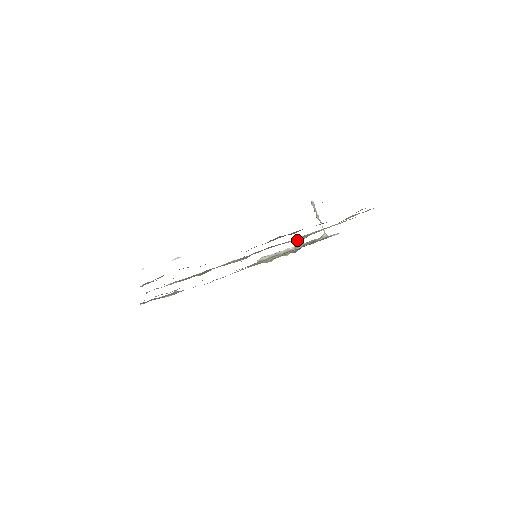
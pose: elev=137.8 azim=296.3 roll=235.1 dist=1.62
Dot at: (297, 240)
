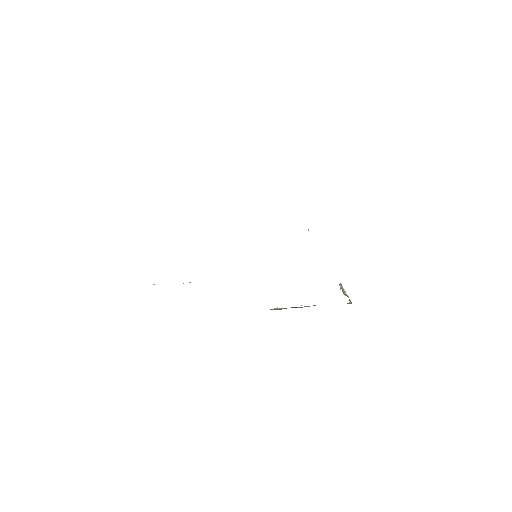
Dot at: occluded
